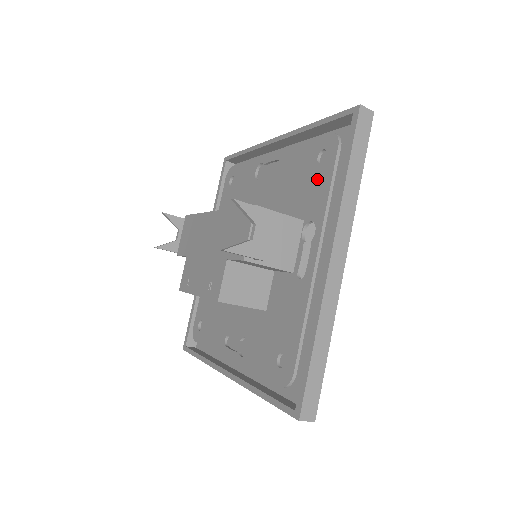
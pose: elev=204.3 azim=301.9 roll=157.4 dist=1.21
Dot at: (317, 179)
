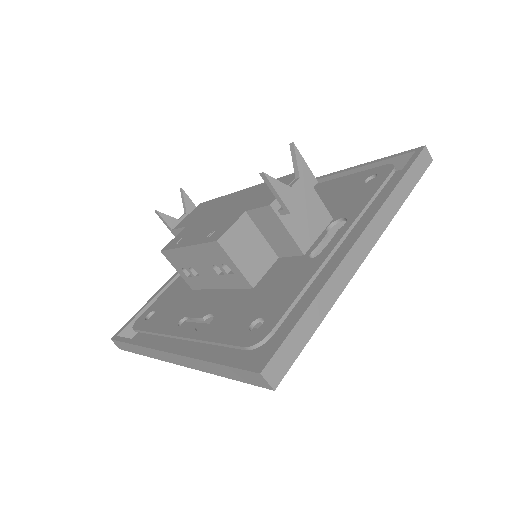
Dot at: (360, 192)
